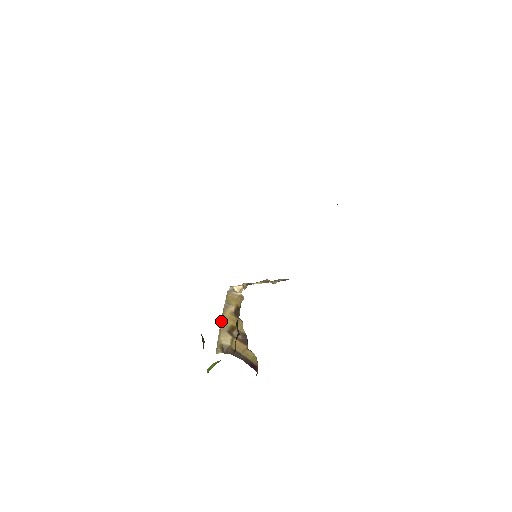
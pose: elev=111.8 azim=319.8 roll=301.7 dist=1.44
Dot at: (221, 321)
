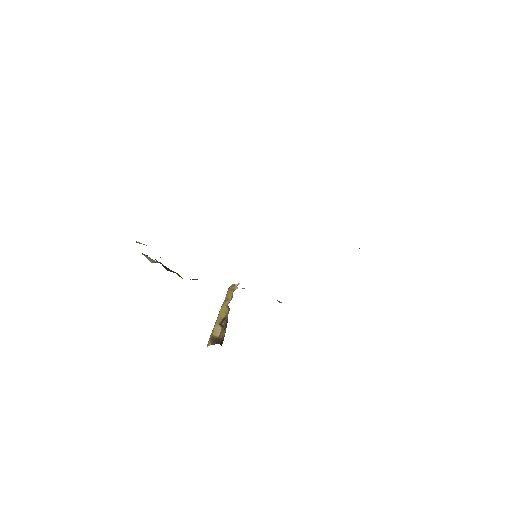
Dot at: (218, 314)
